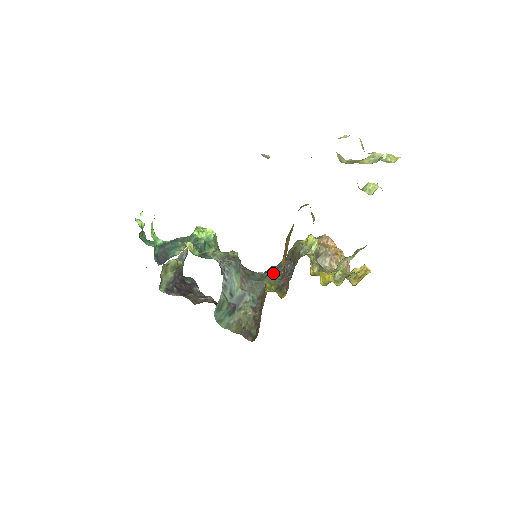
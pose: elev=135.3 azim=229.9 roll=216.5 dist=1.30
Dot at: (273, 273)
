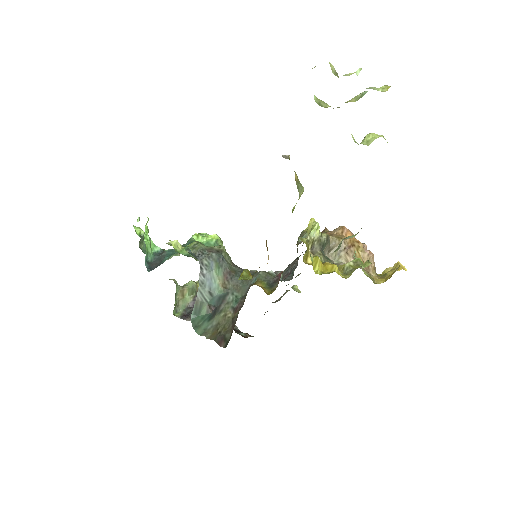
Dot at: occluded
